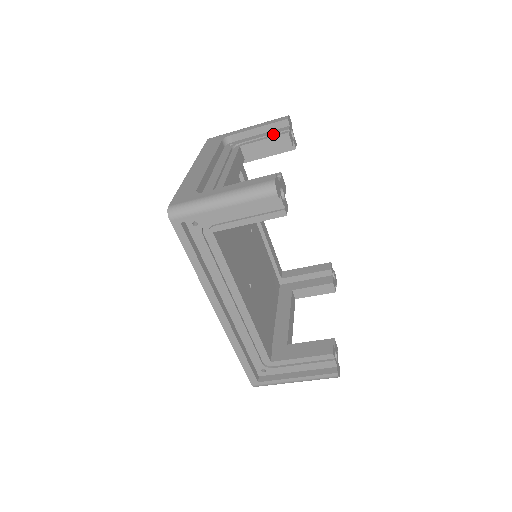
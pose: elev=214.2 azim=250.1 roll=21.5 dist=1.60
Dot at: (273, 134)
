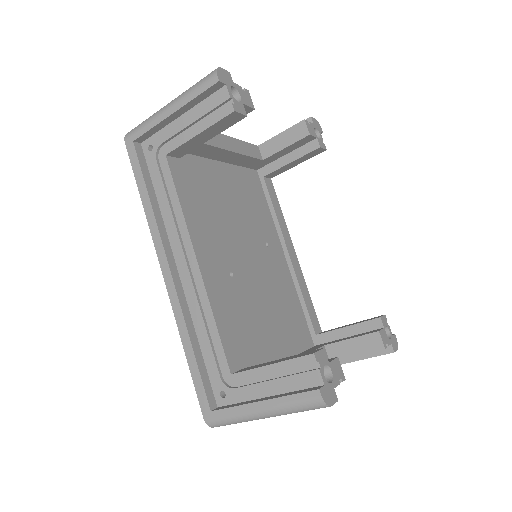
Dot at: occluded
